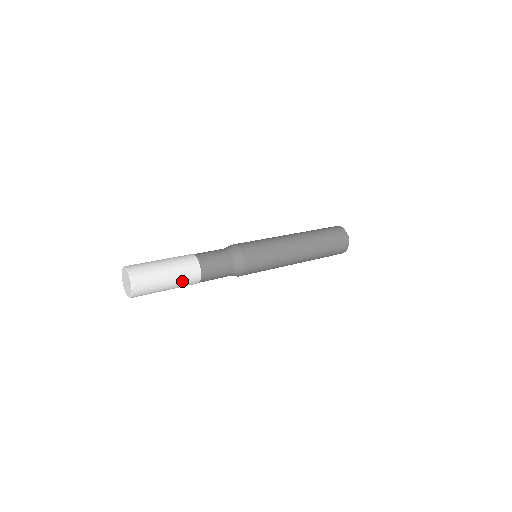
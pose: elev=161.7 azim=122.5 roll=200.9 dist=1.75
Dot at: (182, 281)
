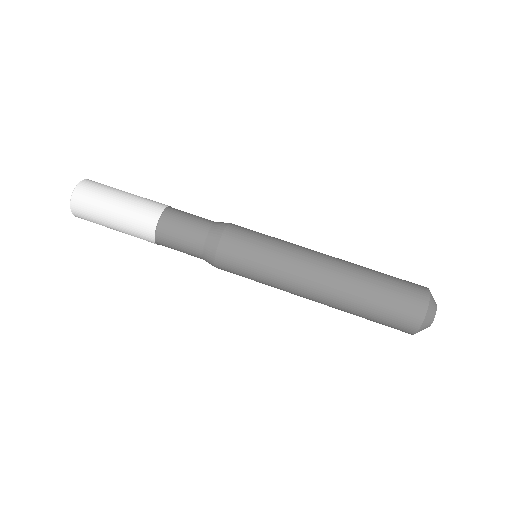
Dot at: (131, 233)
